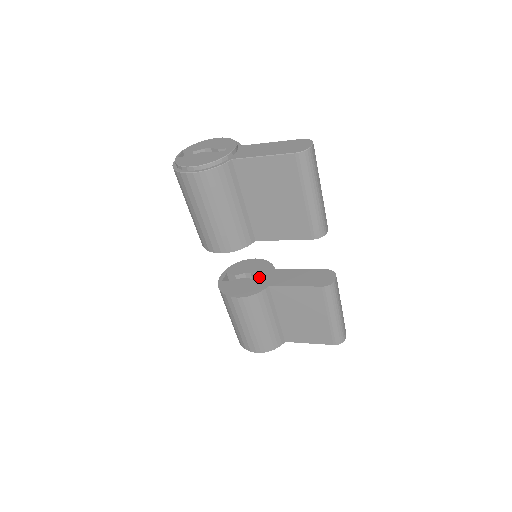
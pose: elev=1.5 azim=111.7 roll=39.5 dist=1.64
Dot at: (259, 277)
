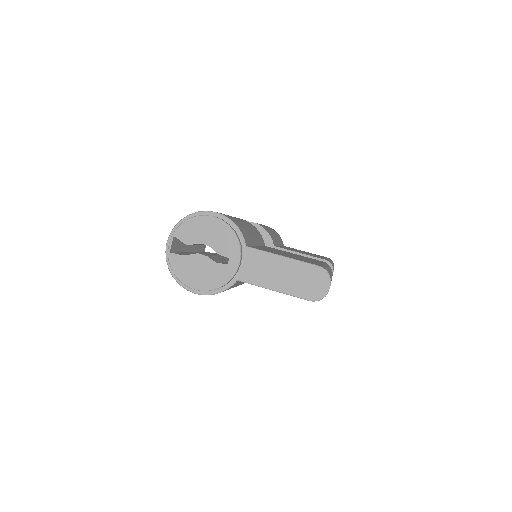
Dot at: occluded
